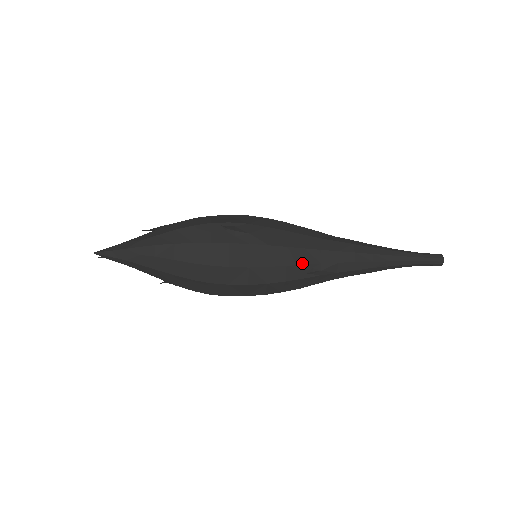
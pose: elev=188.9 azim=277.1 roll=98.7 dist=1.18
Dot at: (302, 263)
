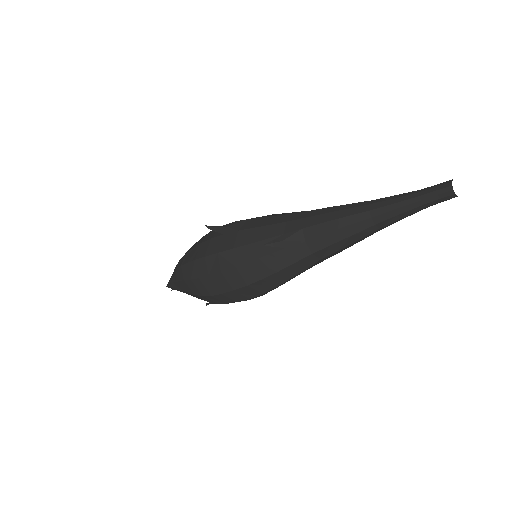
Dot at: (264, 238)
